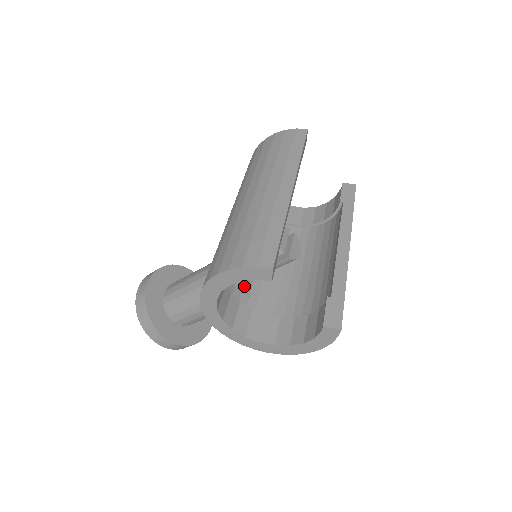
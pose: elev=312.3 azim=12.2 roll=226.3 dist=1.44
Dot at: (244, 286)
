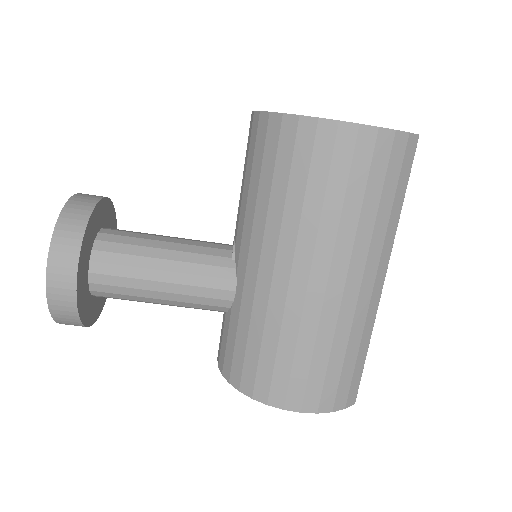
Dot at: occluded
